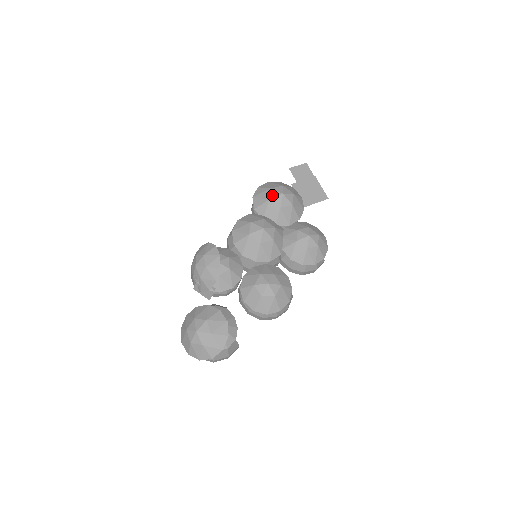
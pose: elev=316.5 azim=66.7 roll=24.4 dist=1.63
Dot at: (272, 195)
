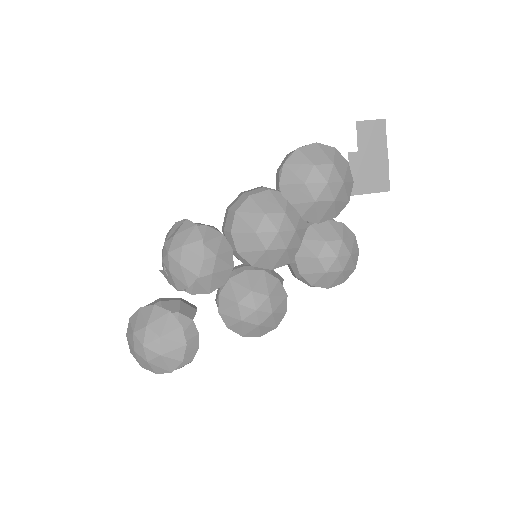
Dot at: (311, 178)
